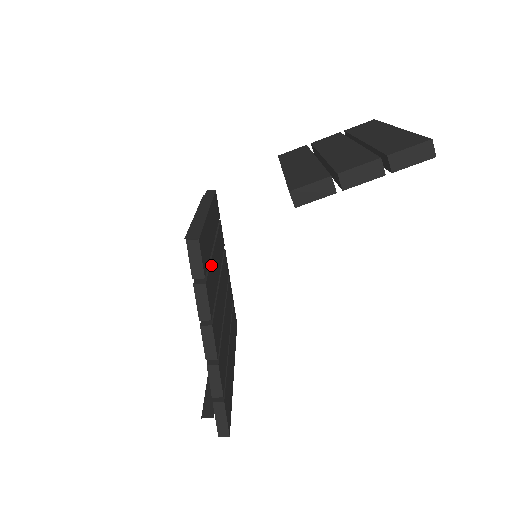
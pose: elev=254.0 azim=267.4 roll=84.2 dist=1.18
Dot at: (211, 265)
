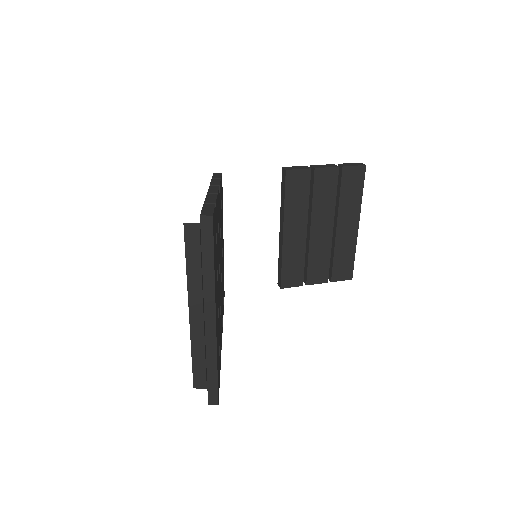
Dot at: (221, 219)
